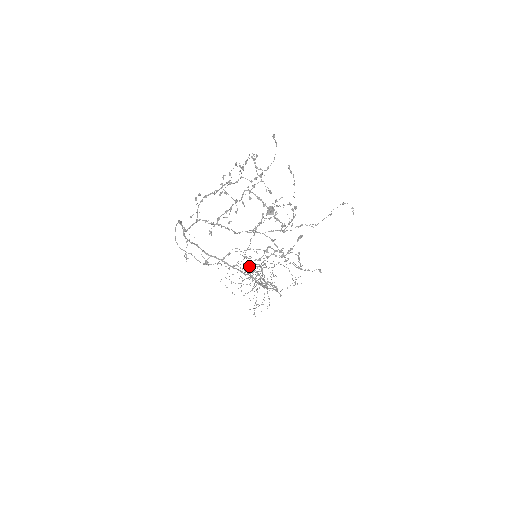
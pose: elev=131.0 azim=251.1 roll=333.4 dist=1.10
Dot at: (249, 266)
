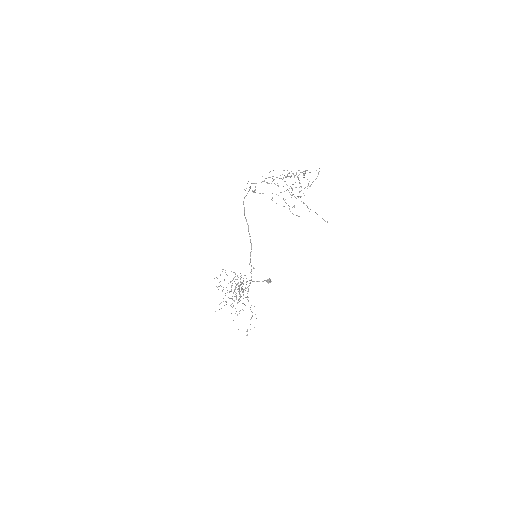
Dot at: occluded
